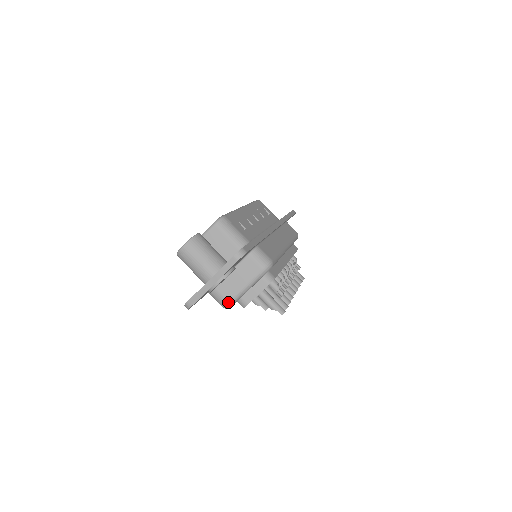
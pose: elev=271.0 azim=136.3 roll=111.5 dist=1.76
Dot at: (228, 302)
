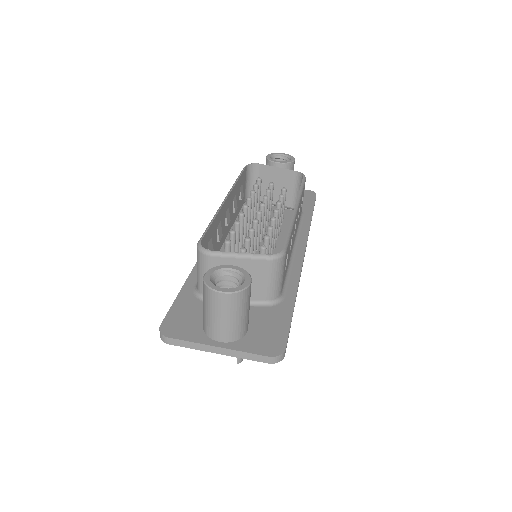
Dot at: occluded
